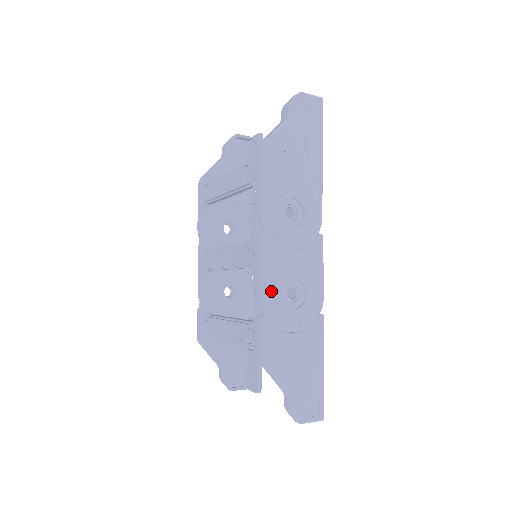
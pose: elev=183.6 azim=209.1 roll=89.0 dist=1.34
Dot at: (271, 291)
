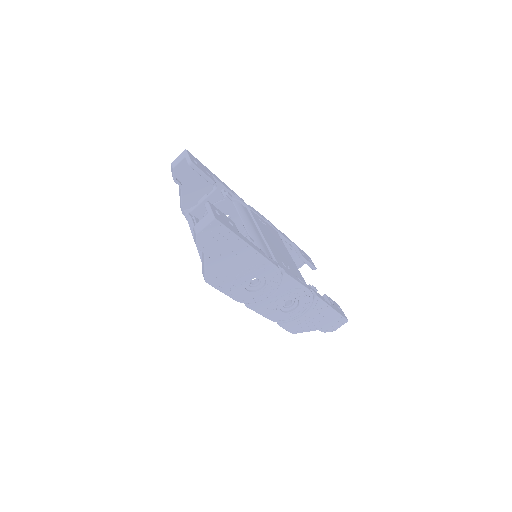
Dot at: (275, 316)
